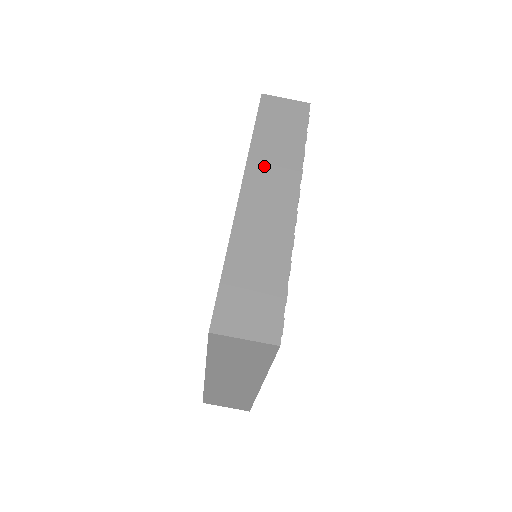
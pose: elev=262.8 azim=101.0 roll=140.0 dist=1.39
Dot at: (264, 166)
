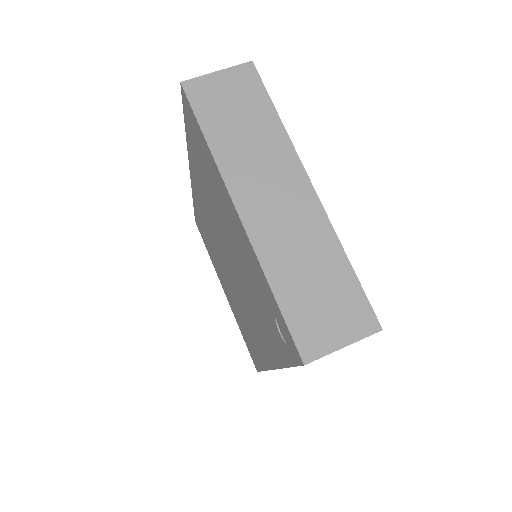
Dot at: occluded
